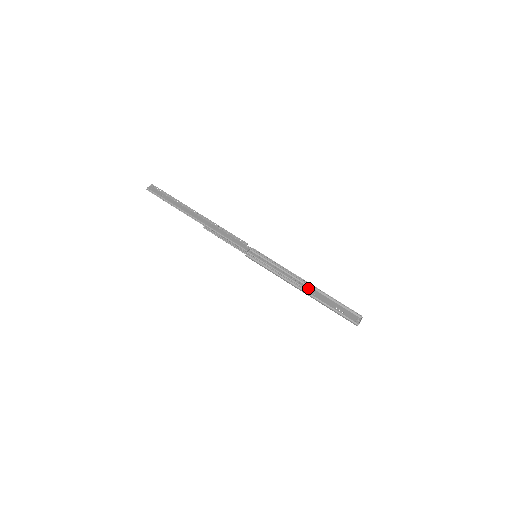
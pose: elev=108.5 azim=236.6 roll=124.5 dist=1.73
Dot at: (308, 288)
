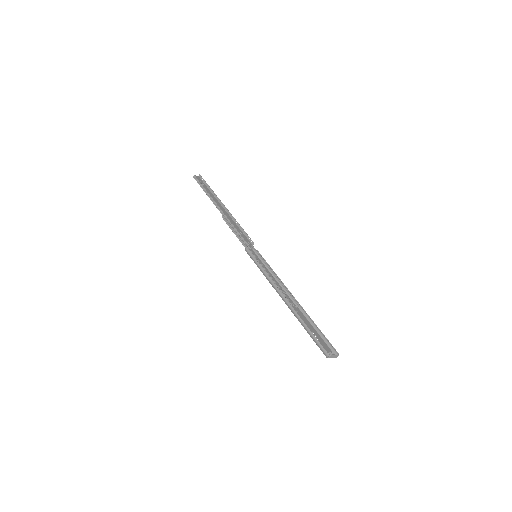
Dot at: (292, 302)
